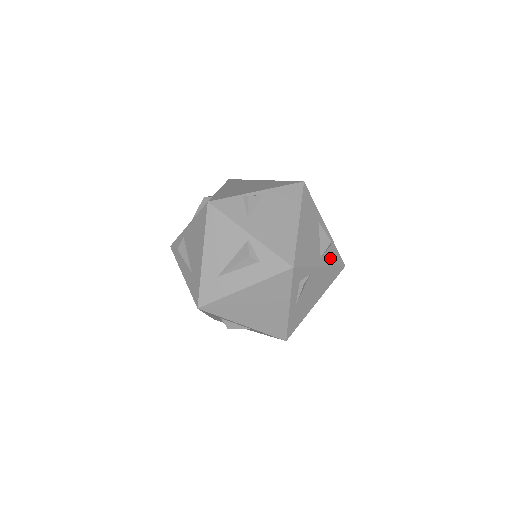
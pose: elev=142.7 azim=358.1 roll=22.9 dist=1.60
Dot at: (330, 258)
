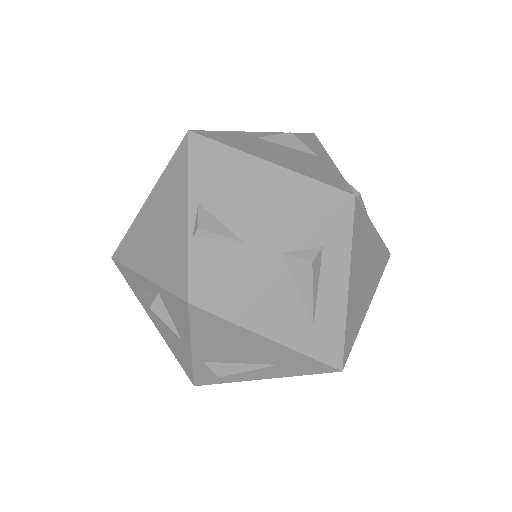
Dot at: (311, 146)
